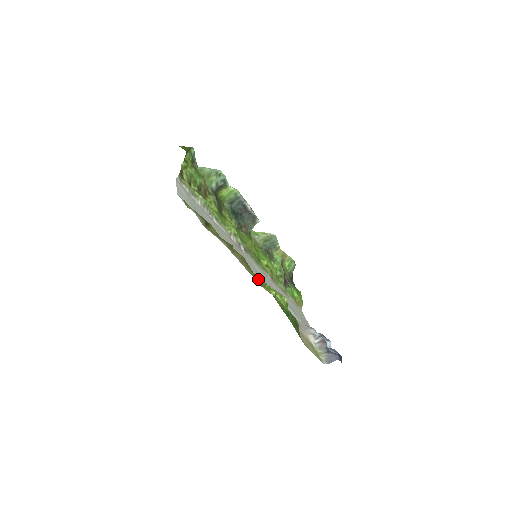
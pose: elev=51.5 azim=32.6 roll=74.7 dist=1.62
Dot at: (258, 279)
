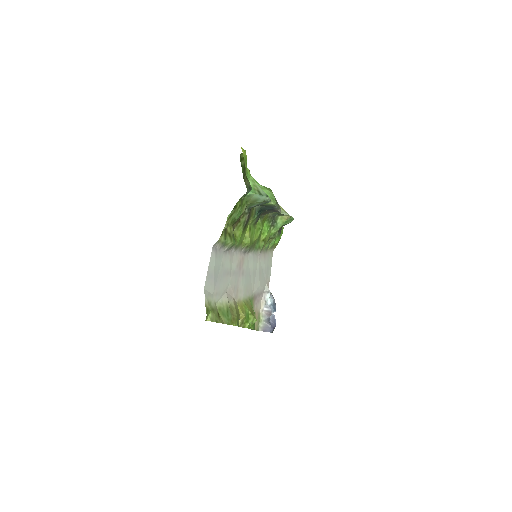
Dot at: (240, 322)
